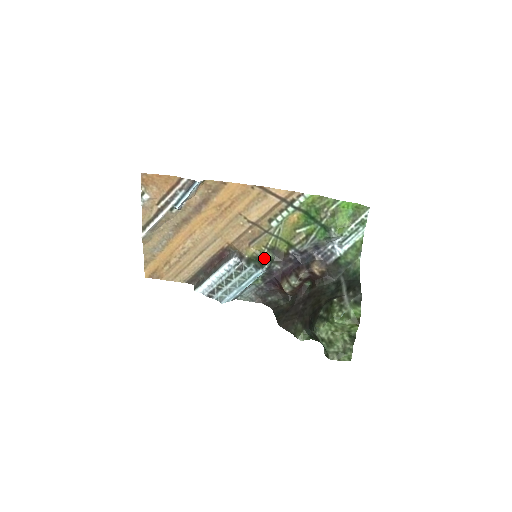
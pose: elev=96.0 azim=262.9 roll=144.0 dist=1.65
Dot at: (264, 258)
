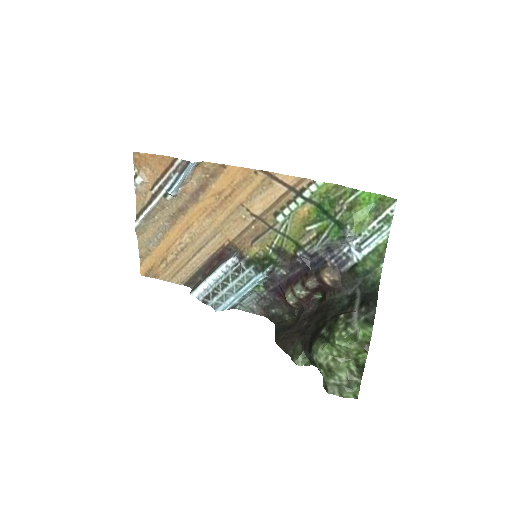
Dot at: (267, 260)
